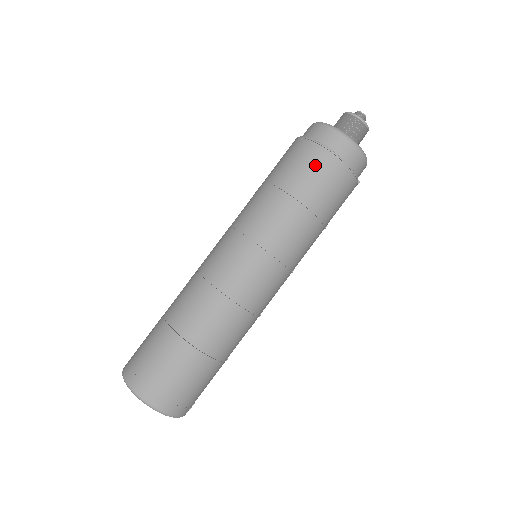
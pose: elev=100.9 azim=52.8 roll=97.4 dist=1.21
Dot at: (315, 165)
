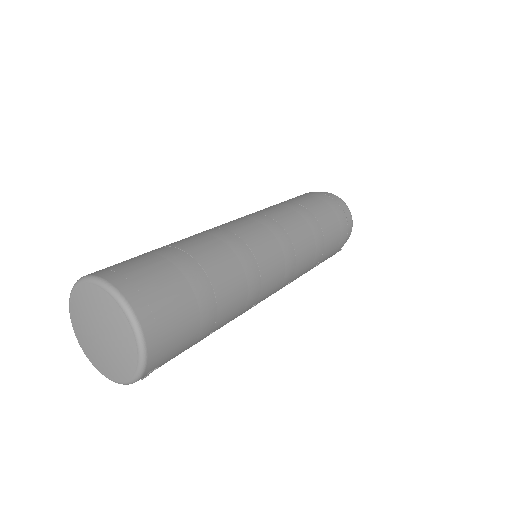
Dot at: (328, 204)
